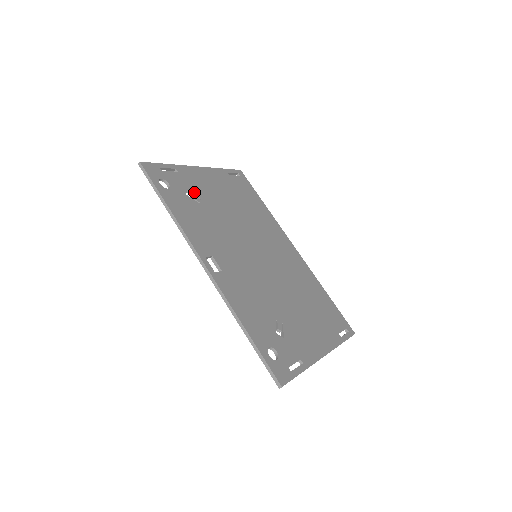
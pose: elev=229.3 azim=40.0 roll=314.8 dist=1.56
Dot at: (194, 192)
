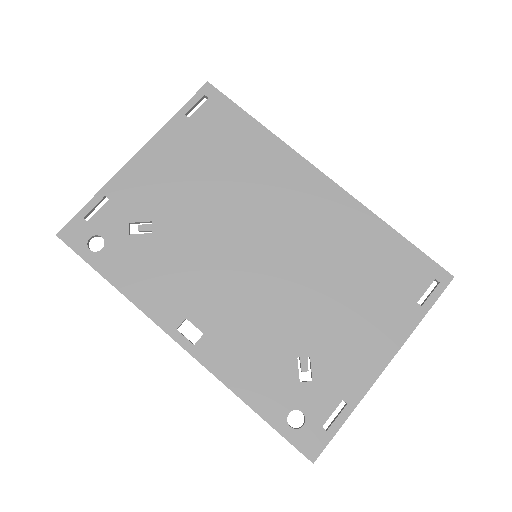
Dot at: (139, 217)
